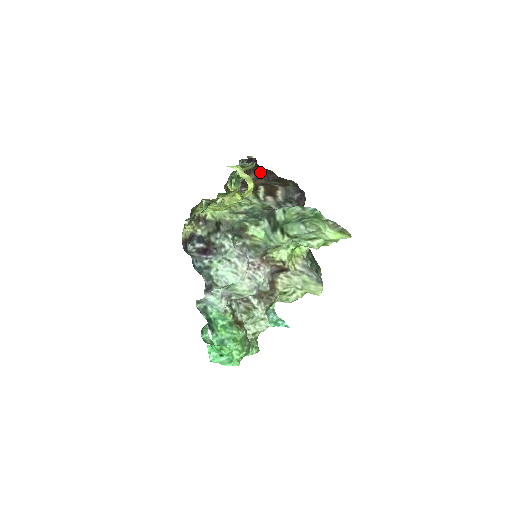
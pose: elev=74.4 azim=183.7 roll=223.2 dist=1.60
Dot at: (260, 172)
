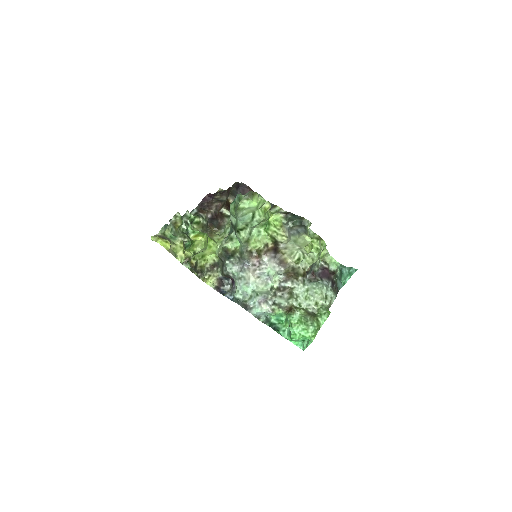
Dot at: (222, 197)
